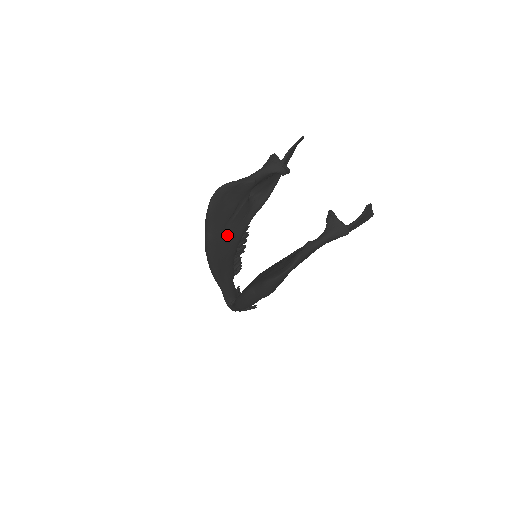
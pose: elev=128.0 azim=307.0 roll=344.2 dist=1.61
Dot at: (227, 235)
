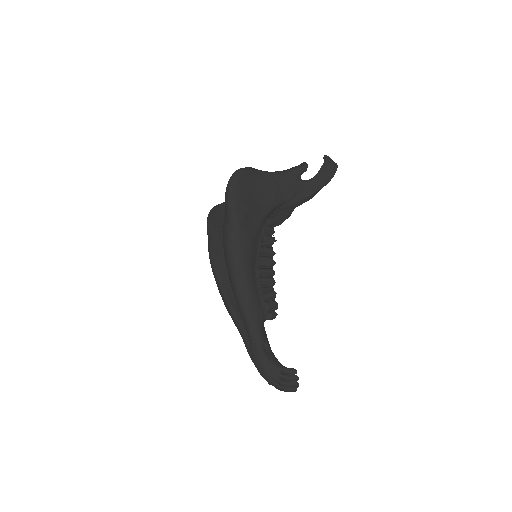
Dot at: occluded
